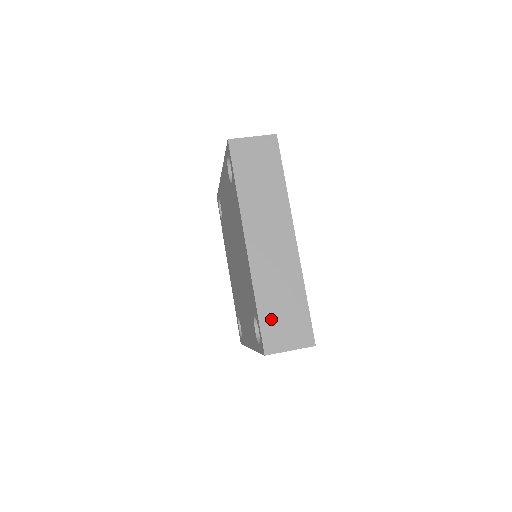
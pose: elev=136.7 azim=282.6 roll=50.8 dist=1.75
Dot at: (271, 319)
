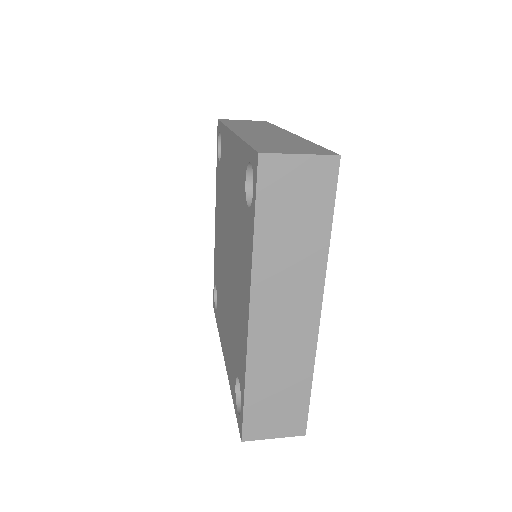
Dot at: (267, 145)
